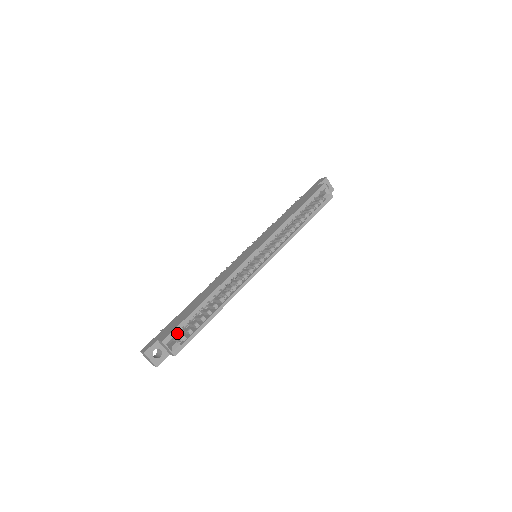
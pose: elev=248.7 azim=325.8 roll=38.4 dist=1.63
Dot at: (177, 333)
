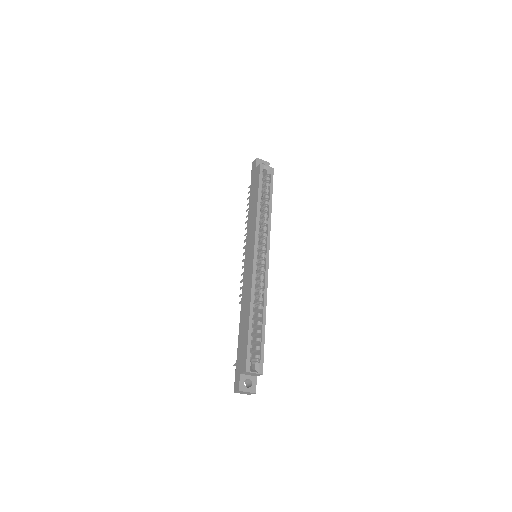
Dot at: (250, 357)
